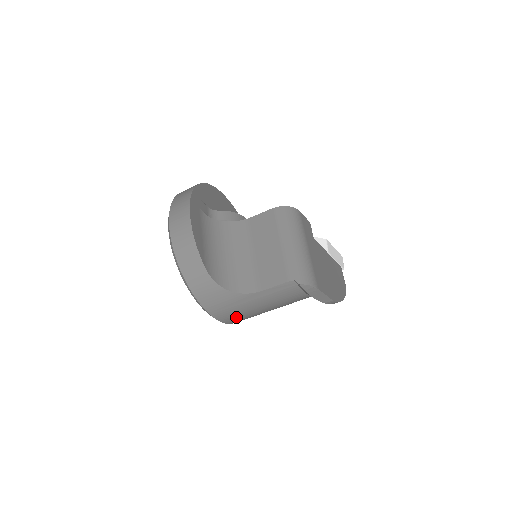
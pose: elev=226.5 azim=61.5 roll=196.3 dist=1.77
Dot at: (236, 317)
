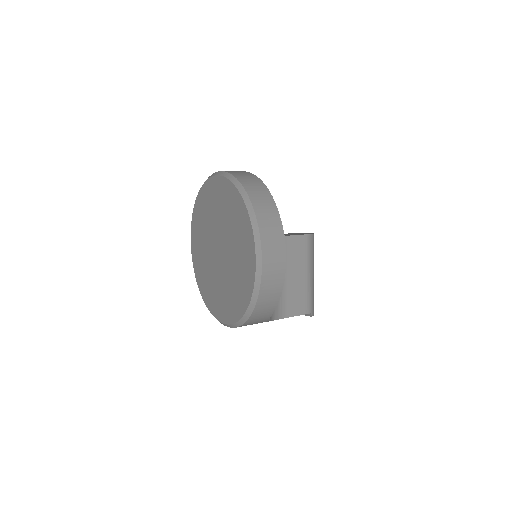
Dot at: occluded
